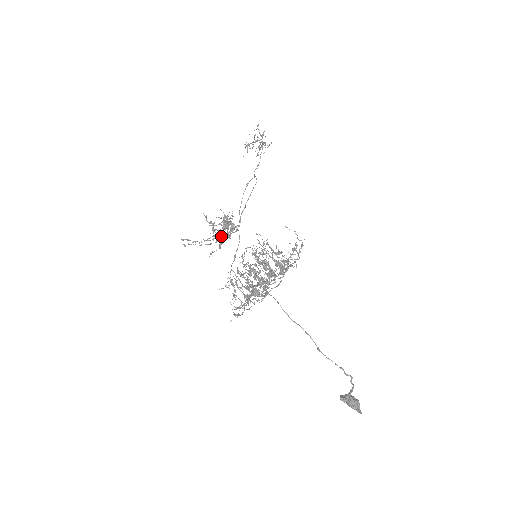
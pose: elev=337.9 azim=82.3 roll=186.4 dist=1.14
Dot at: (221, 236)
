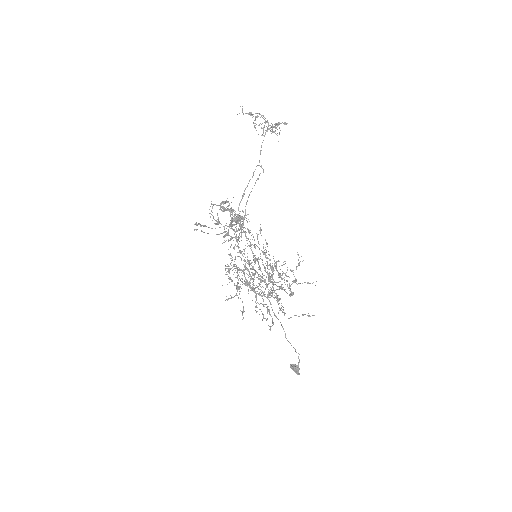
Dot at: occluded
